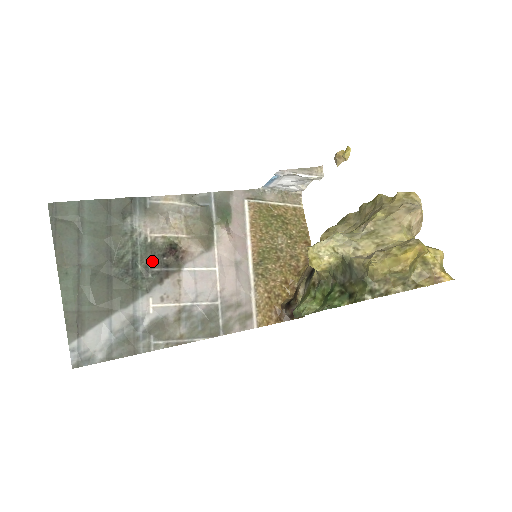
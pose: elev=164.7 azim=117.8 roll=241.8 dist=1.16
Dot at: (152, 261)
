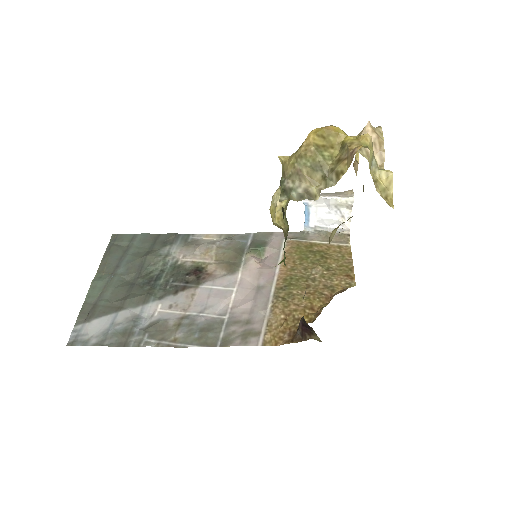
Dot at: (175, 277)
